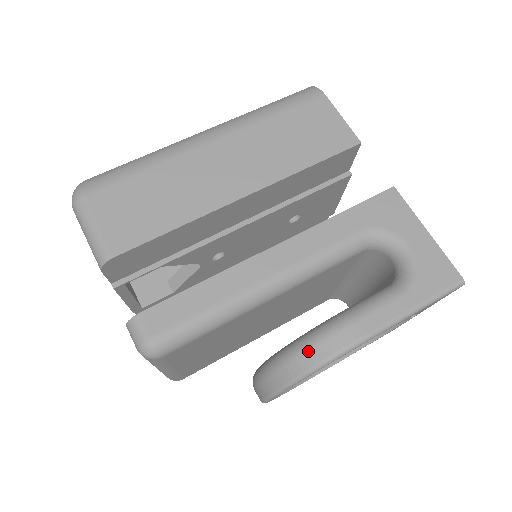
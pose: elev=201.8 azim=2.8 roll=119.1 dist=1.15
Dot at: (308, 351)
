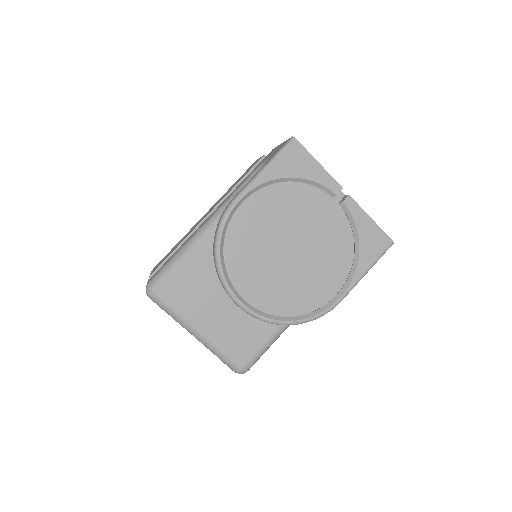
Dot at: (215, 232)
